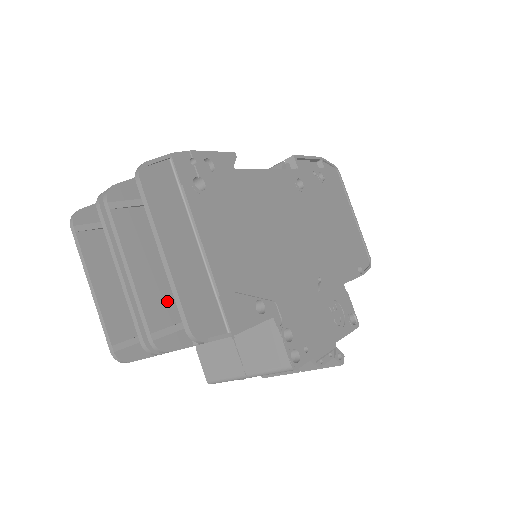
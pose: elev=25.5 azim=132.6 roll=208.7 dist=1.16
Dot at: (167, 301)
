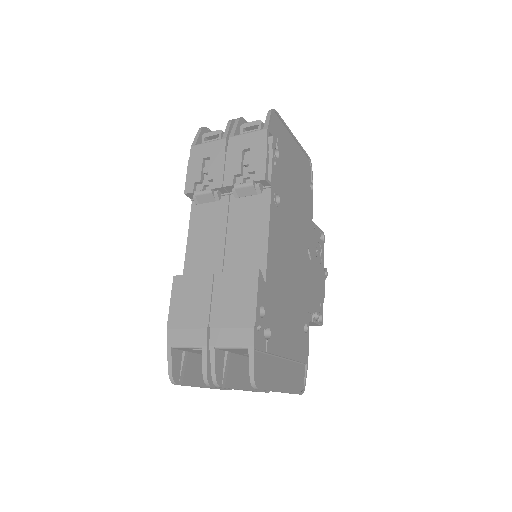
Dot at: occluded
